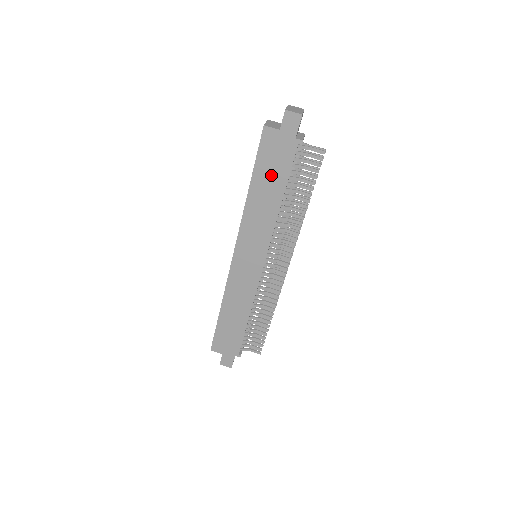
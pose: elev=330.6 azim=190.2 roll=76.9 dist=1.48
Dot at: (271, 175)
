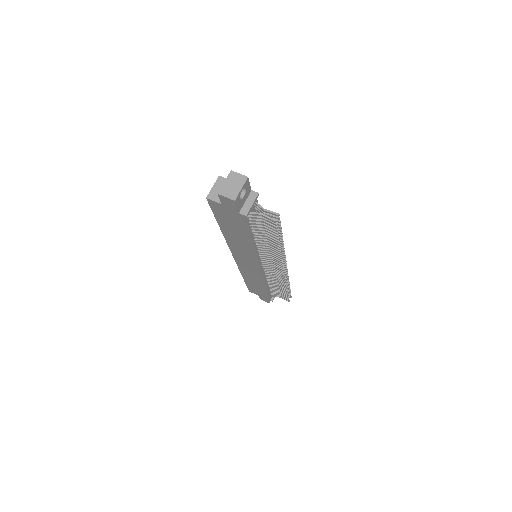
Dot at: (233, 227)
